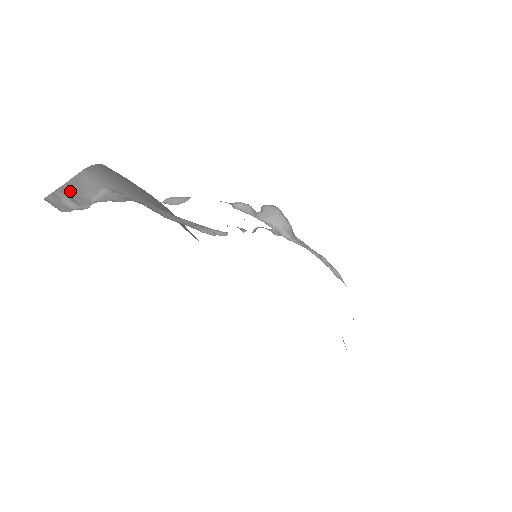
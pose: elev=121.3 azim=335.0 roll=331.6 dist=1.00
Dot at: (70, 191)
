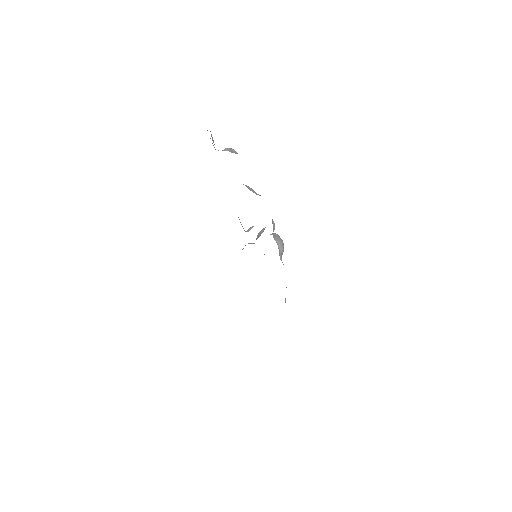
Dot at: occluded
